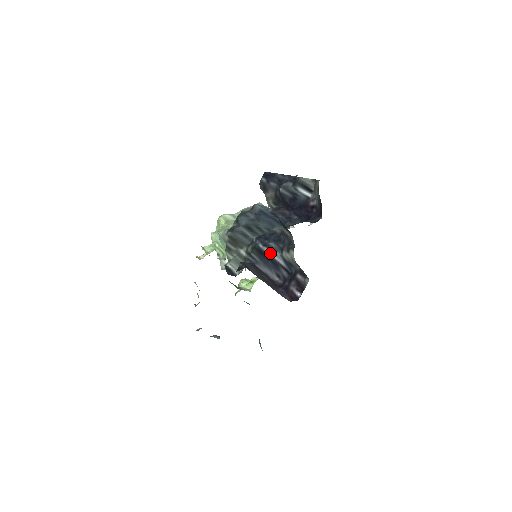
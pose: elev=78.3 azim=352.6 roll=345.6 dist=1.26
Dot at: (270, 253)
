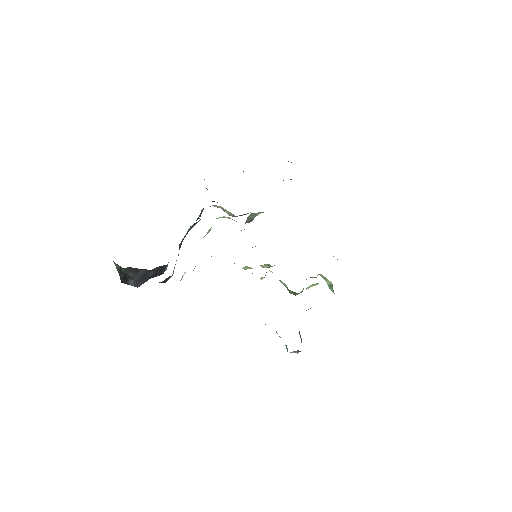
Dot at: occluded
